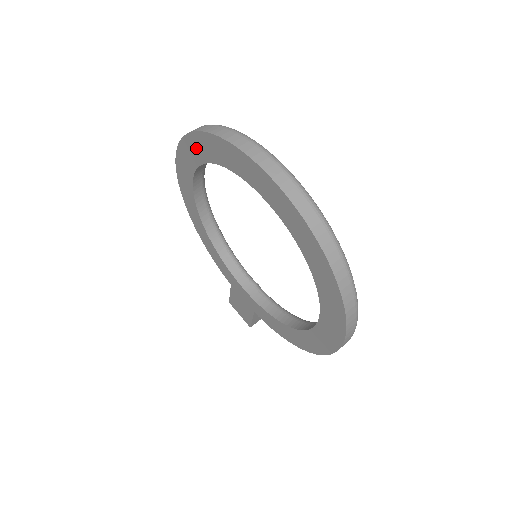
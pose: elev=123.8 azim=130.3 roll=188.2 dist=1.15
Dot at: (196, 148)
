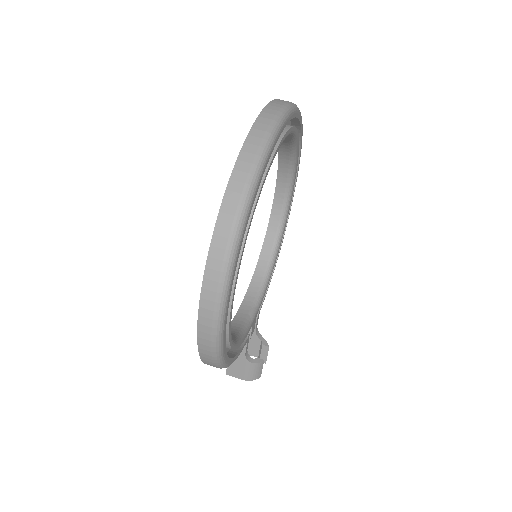
Dot at: occluded
